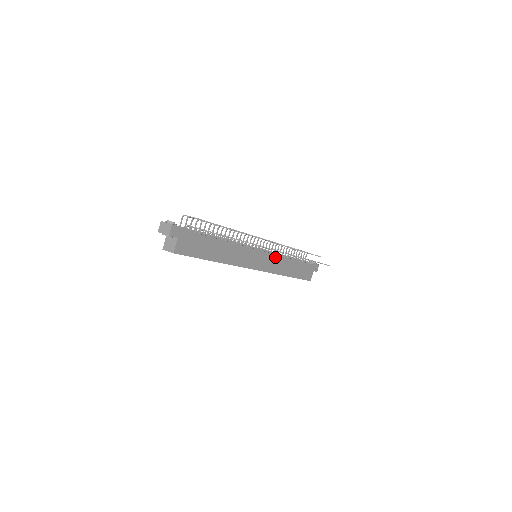
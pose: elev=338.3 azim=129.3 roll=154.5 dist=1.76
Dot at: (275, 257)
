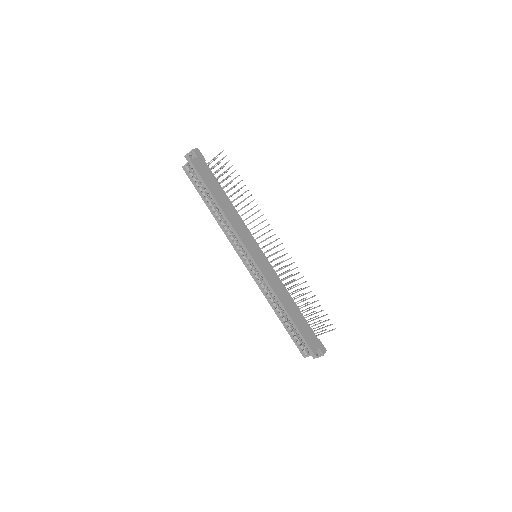
Dot at: (275, 274)
